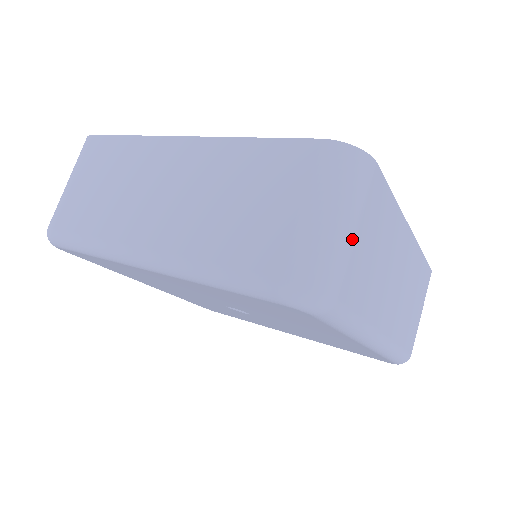
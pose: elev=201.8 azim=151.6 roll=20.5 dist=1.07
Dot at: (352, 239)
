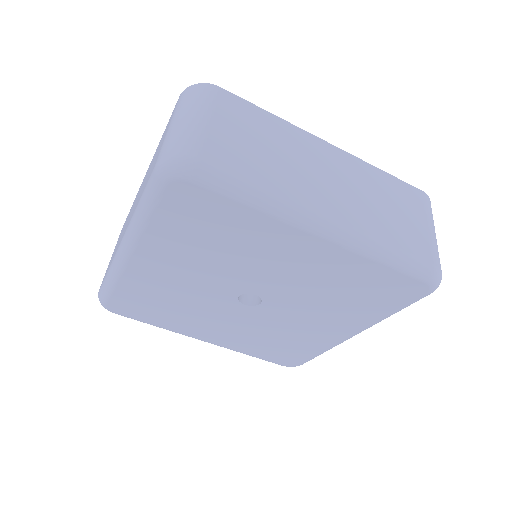
Dot at: (205, 125)
